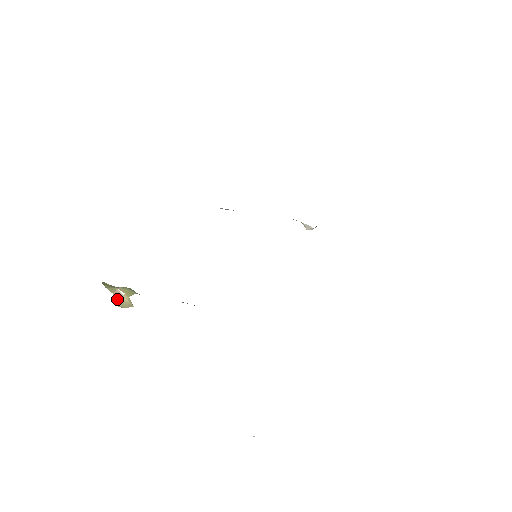
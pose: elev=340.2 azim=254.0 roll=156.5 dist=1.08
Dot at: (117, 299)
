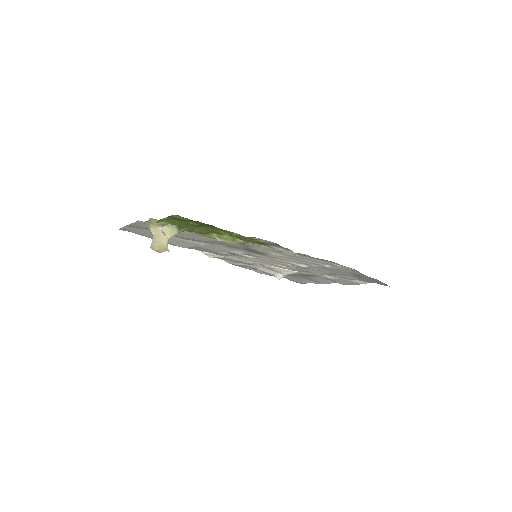
Dot at: (156, 241)
